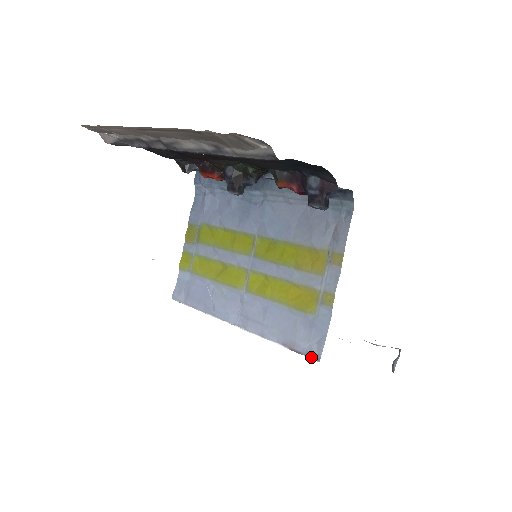
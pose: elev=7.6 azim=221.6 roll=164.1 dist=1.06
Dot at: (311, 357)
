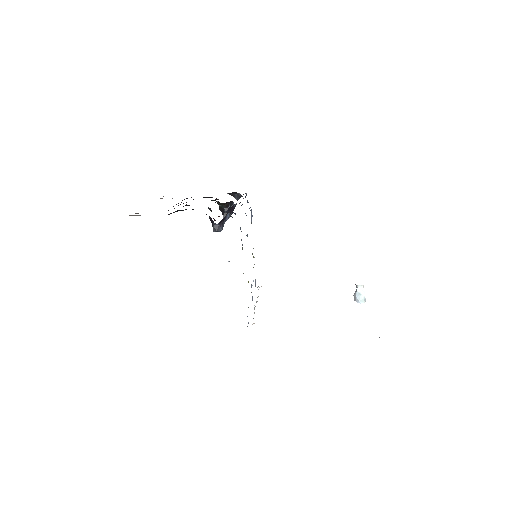
Dot at: occluded
